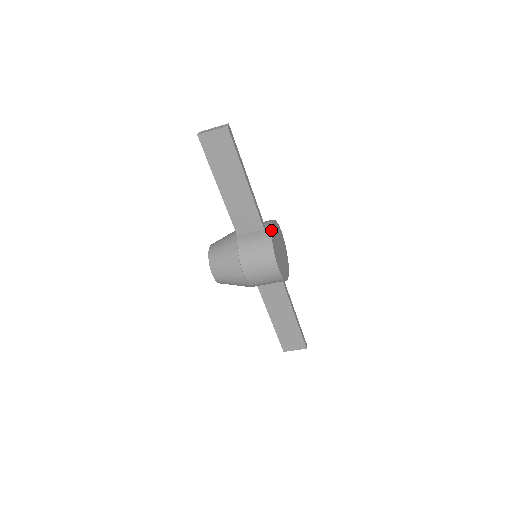
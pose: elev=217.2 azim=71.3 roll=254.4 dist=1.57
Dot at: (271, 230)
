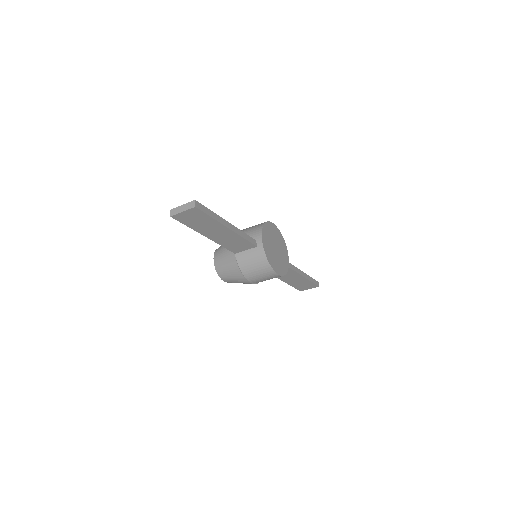
Dot at: (263, 247)
